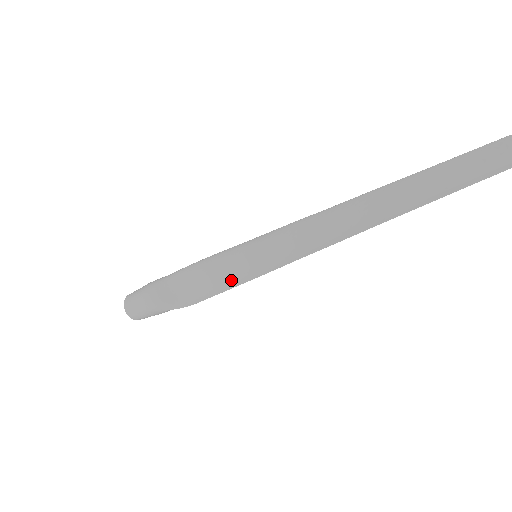
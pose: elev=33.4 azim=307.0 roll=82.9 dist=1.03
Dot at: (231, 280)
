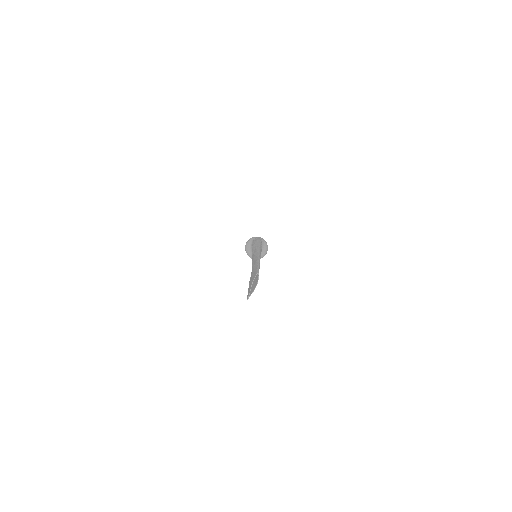
Dot at: occluded
